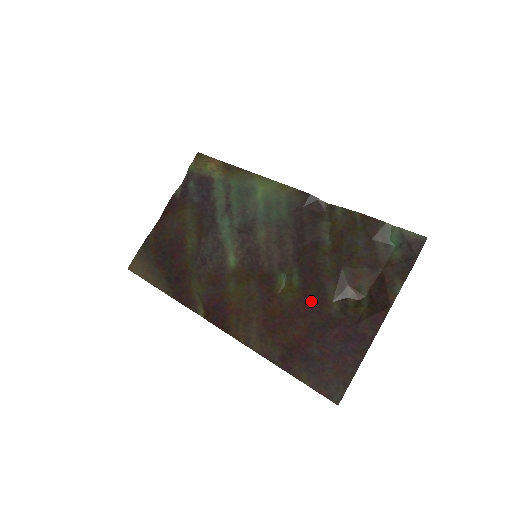
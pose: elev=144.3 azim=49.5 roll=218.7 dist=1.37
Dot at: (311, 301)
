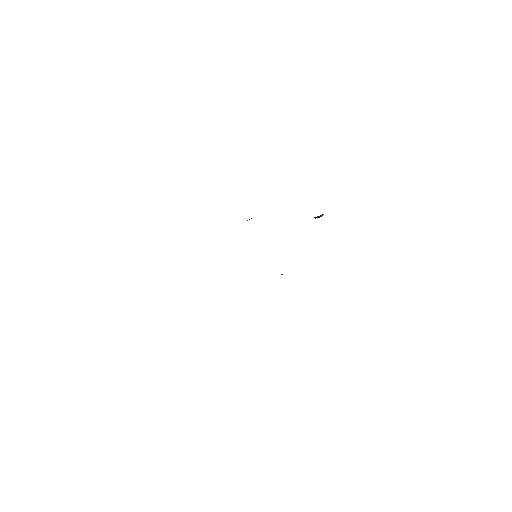
Dot at: occluded
